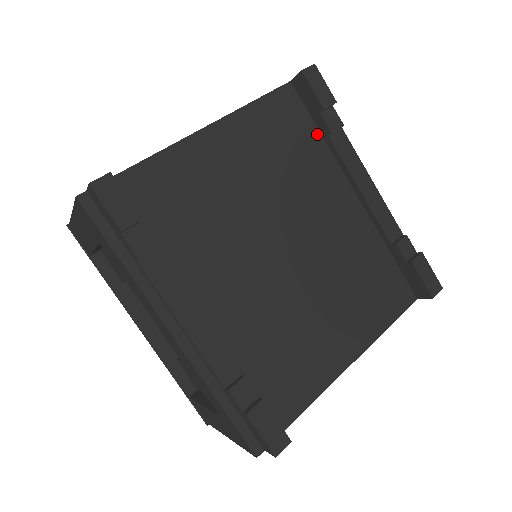
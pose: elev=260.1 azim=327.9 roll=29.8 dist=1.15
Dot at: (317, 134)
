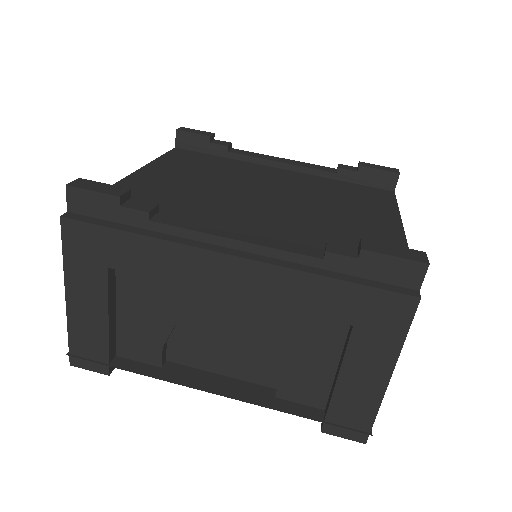
Dot at: (220, 158)
